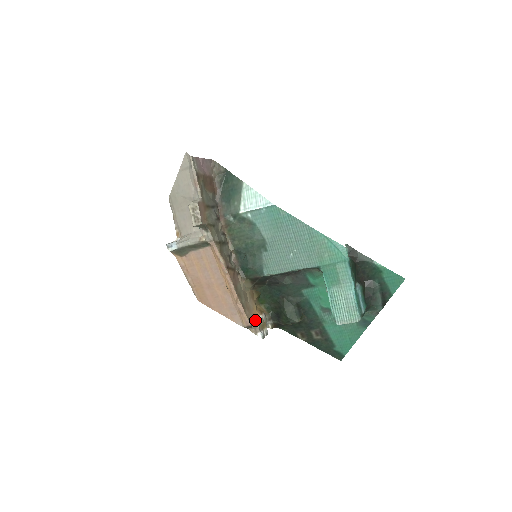
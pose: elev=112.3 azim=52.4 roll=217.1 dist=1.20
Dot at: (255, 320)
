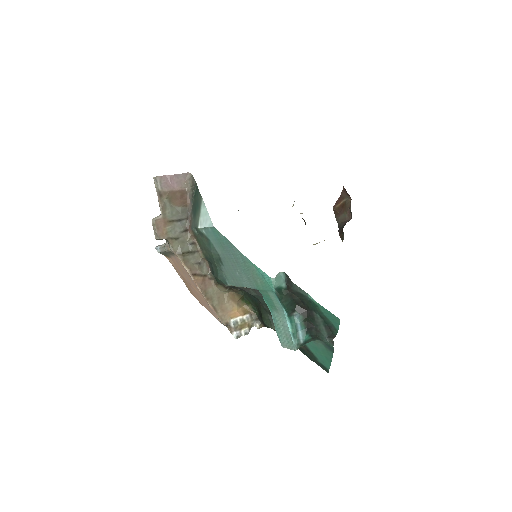
Dot at: (230, 321)
